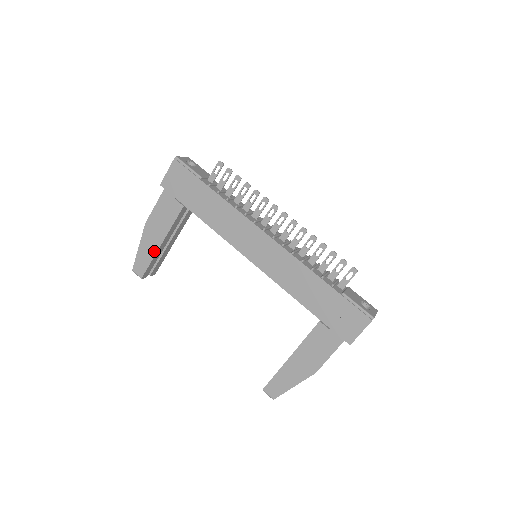
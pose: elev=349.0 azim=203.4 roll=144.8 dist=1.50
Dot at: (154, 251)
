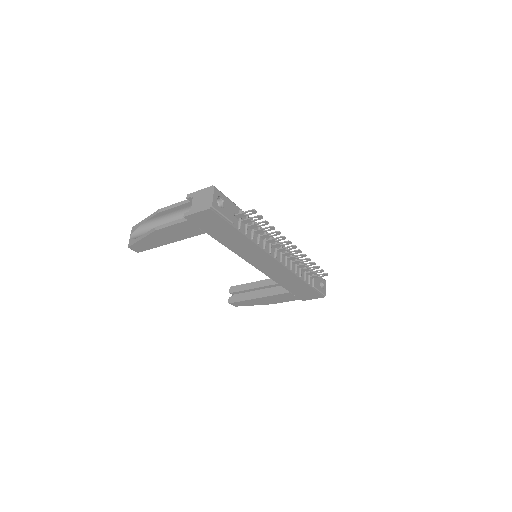
Dot at: (159, 245)
